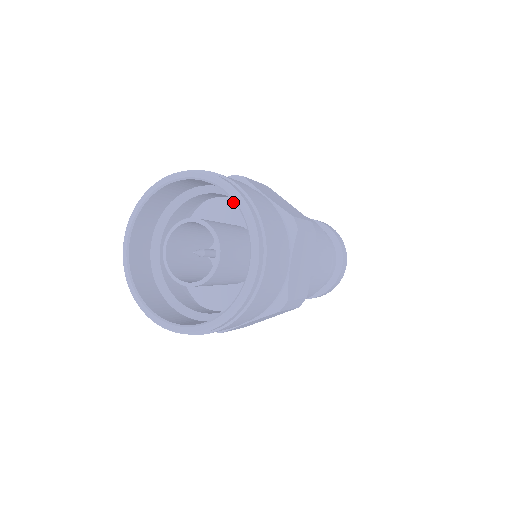
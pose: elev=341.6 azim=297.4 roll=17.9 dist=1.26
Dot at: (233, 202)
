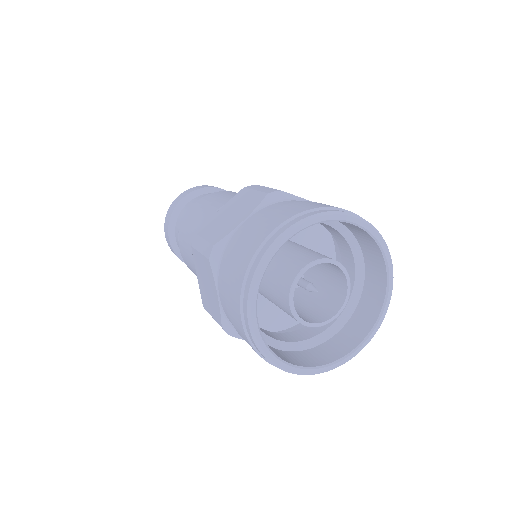
Dot at: occluded
